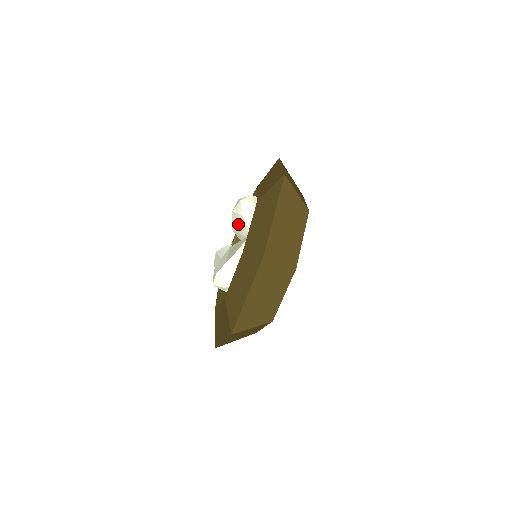
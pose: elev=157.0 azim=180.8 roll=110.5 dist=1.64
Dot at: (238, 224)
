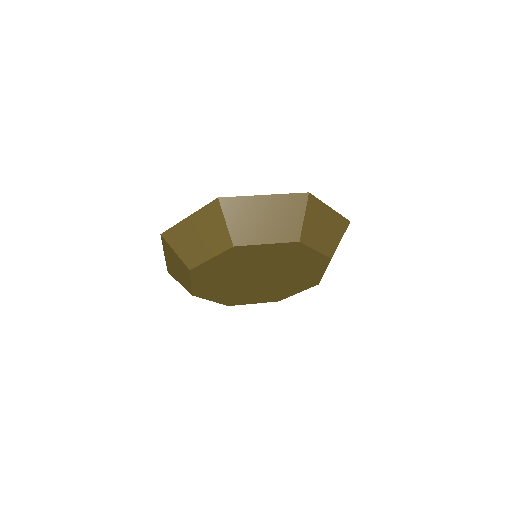
Dot at: occluded
